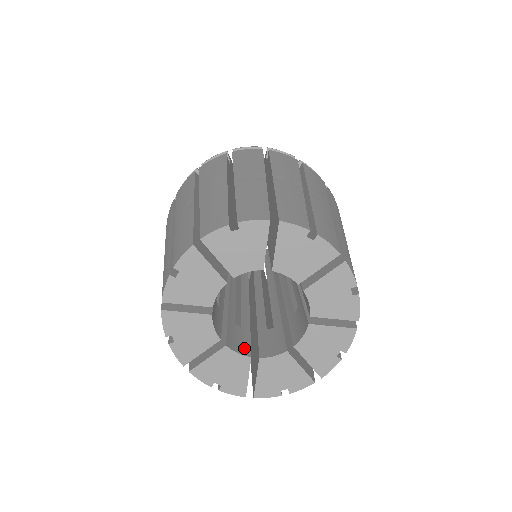
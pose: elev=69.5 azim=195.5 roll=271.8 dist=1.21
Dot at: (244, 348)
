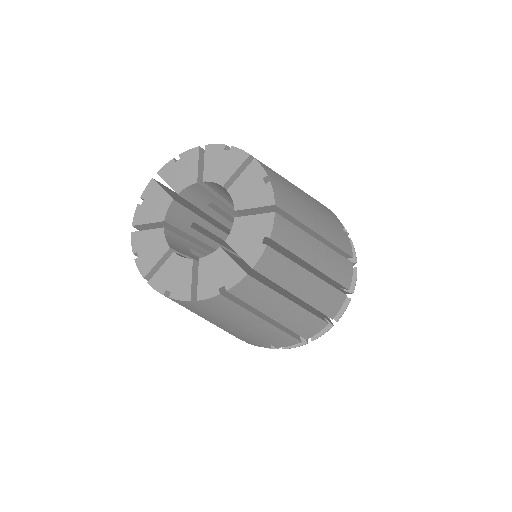
Dot at: occluded
